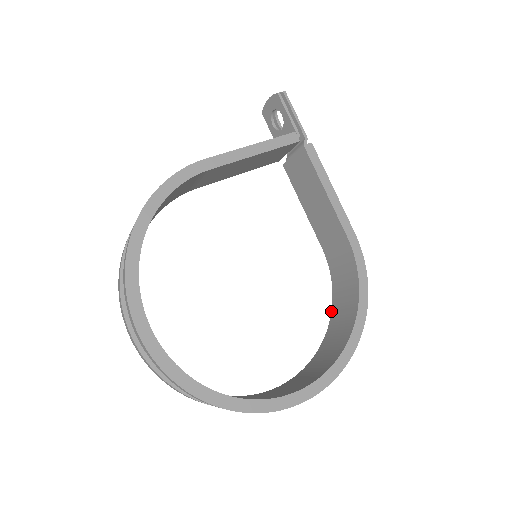
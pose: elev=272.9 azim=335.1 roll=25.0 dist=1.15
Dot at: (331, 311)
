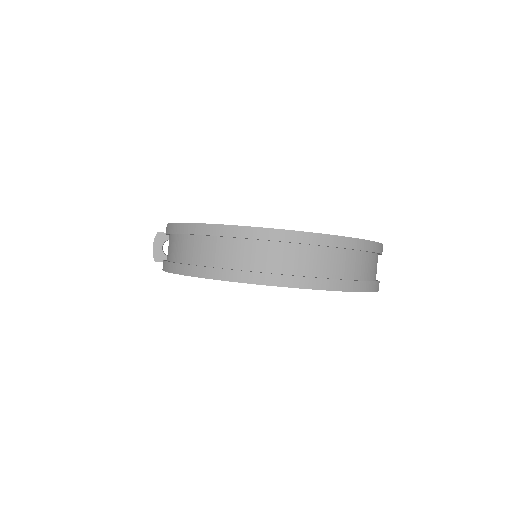
Dot at: occluded
